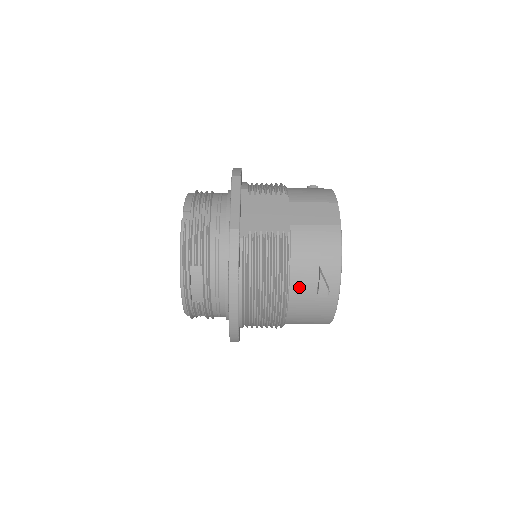
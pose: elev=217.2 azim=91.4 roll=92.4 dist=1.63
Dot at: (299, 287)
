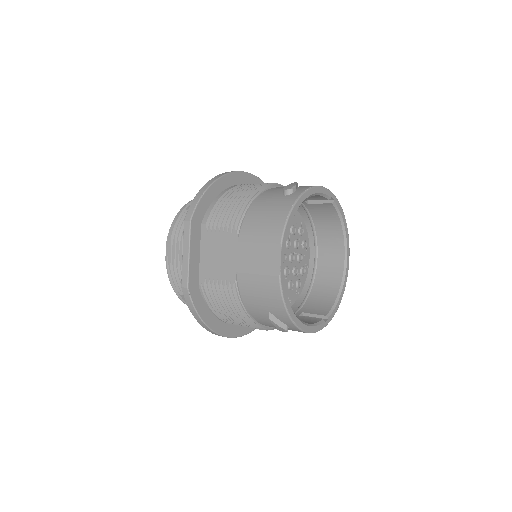
Dot at: (262, 321)
